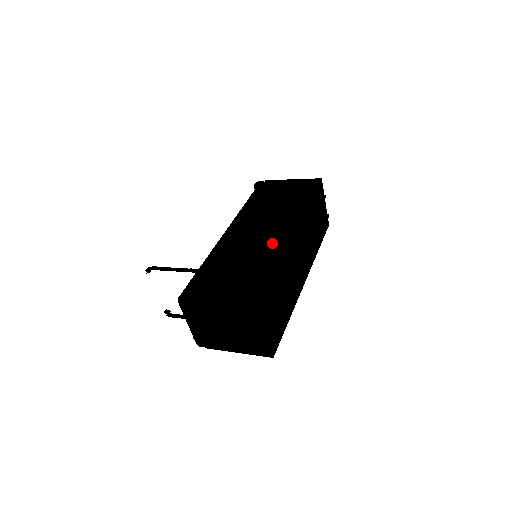
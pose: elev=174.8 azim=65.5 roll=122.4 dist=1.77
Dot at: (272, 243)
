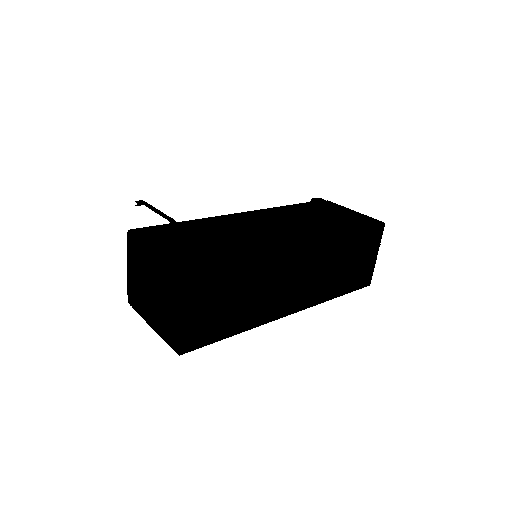
Dot at: (268, 238)
